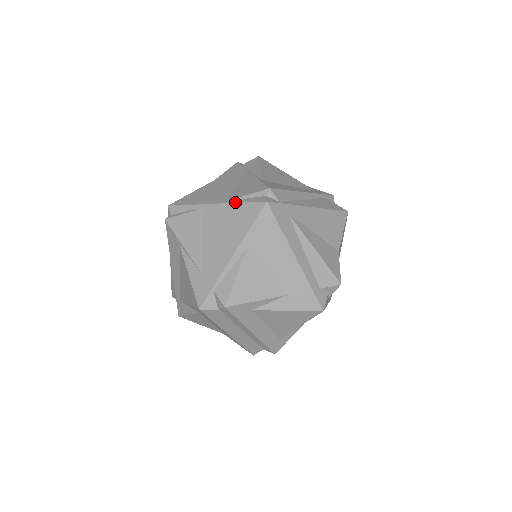
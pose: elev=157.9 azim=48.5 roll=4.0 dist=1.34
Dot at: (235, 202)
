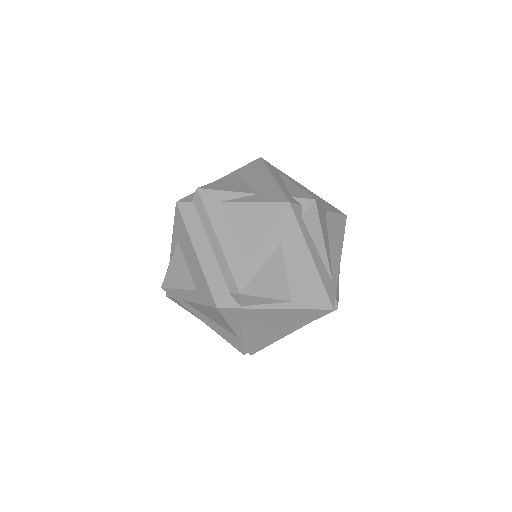
Dot at: occluded
